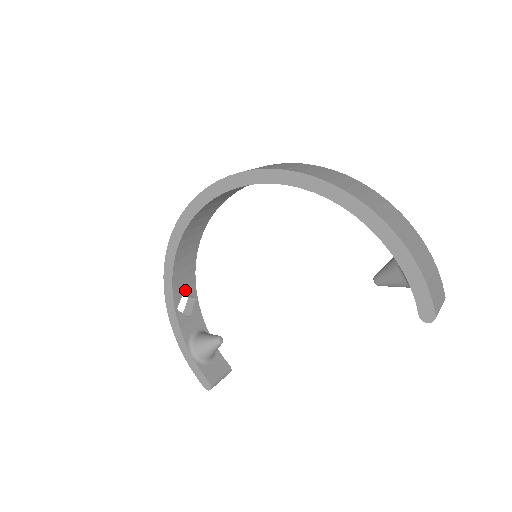
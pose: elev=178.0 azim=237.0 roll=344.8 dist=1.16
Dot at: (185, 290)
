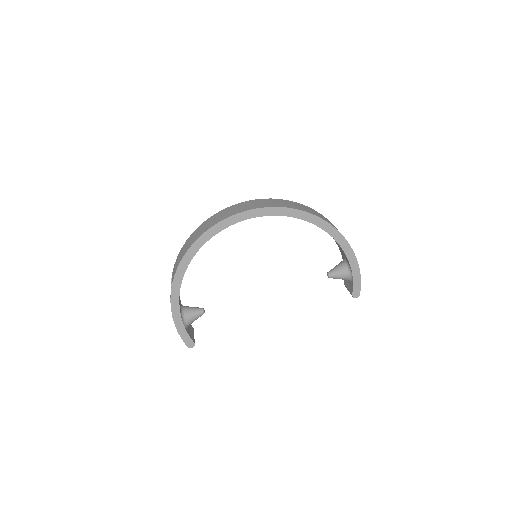
Dot at: occluded
